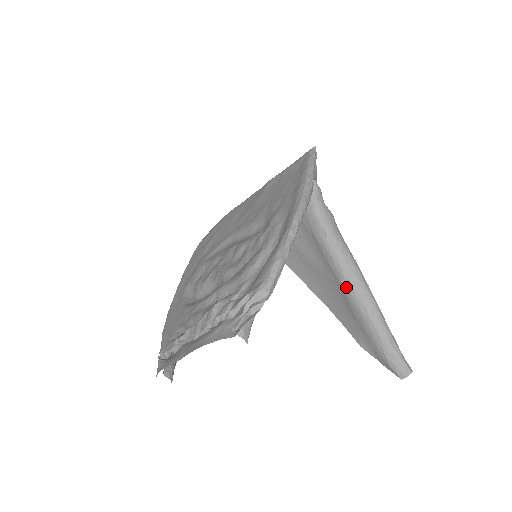
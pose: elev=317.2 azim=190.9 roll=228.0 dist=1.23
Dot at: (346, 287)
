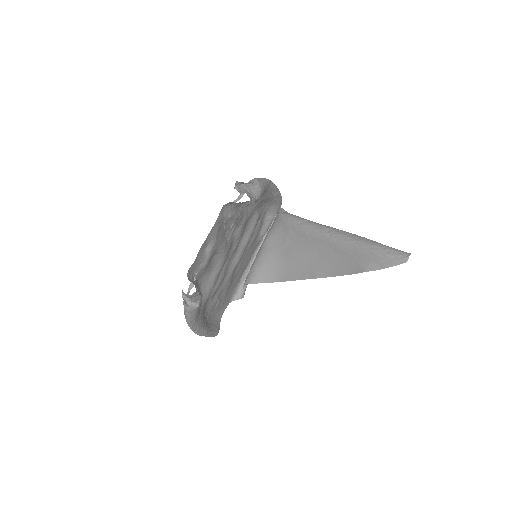
Dot at: (330, 237)
